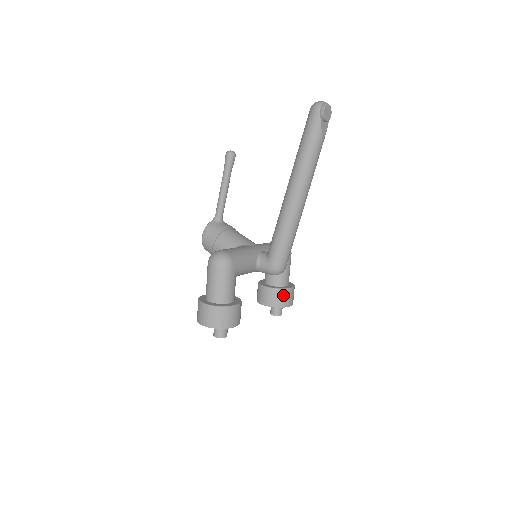
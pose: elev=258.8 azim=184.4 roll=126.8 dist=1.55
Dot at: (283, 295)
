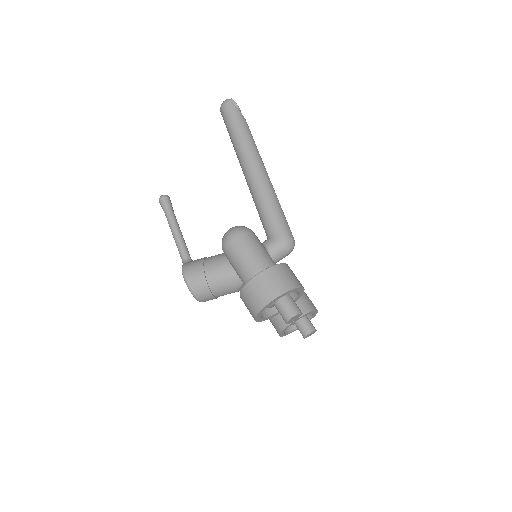
Dot at: (304, 298)
